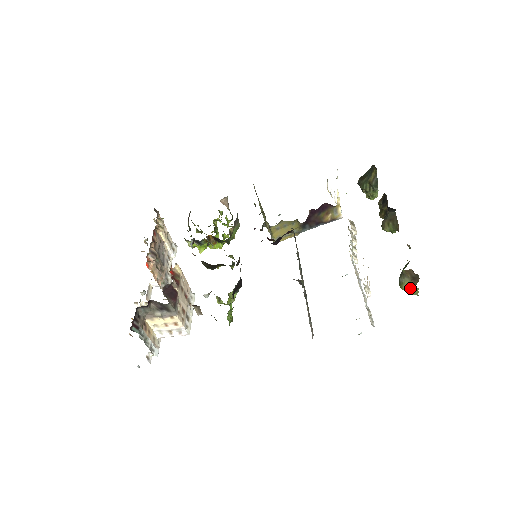
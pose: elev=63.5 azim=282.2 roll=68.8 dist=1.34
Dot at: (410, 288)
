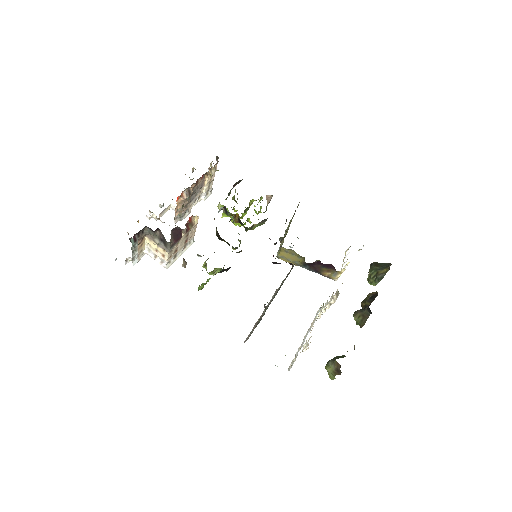
Dot at: (331, 373)
